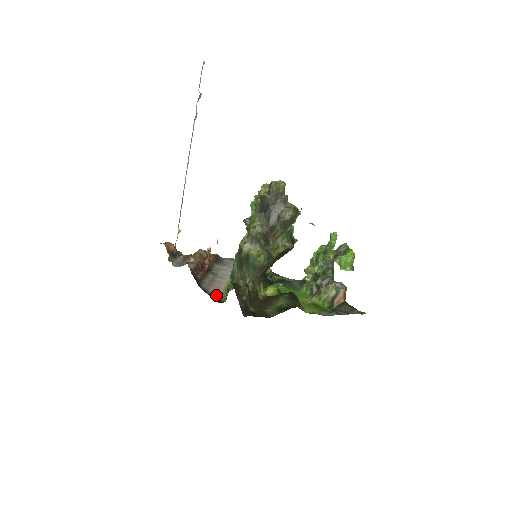
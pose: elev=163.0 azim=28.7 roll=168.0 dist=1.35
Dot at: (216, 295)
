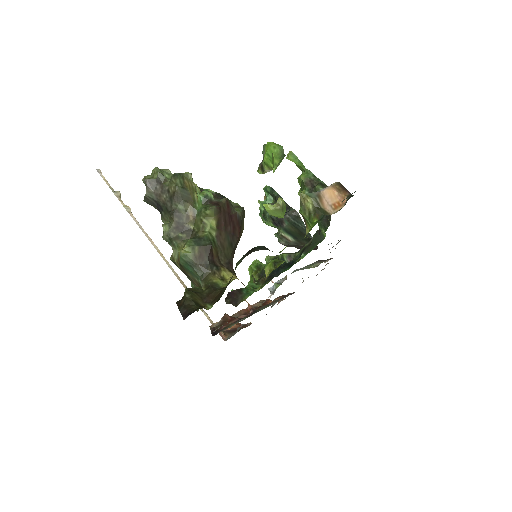
Dot at: (218, 328)
